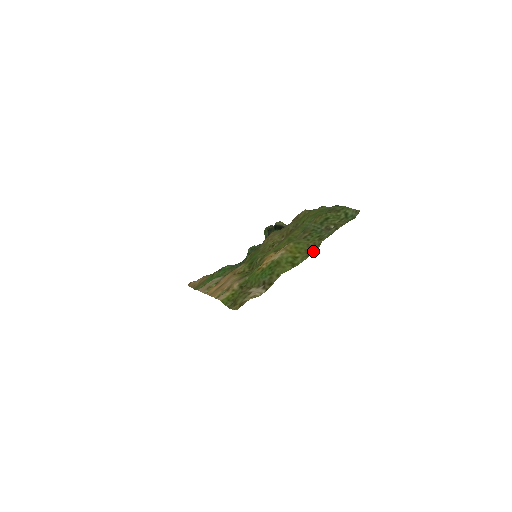
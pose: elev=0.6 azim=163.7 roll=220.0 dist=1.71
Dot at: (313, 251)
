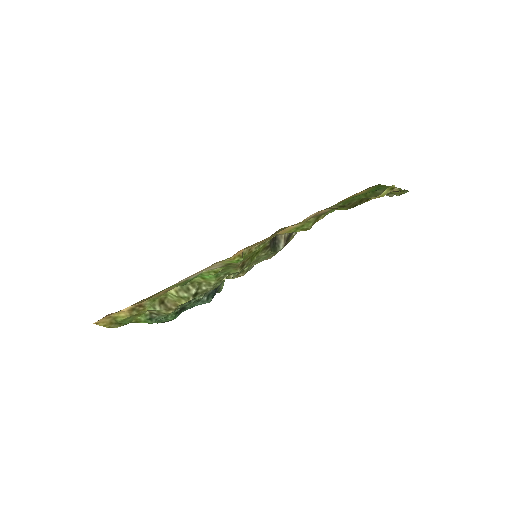
Dot at: (401, 194)
